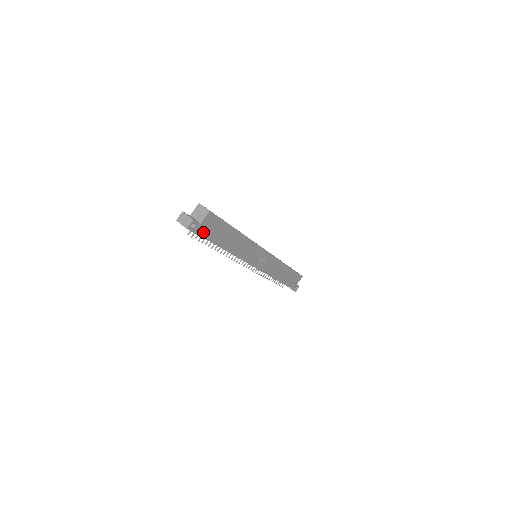
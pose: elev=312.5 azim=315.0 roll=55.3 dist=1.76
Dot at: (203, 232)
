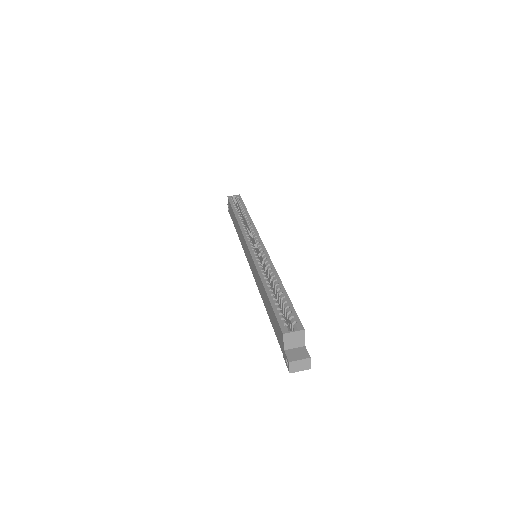
Dot at: occluded
